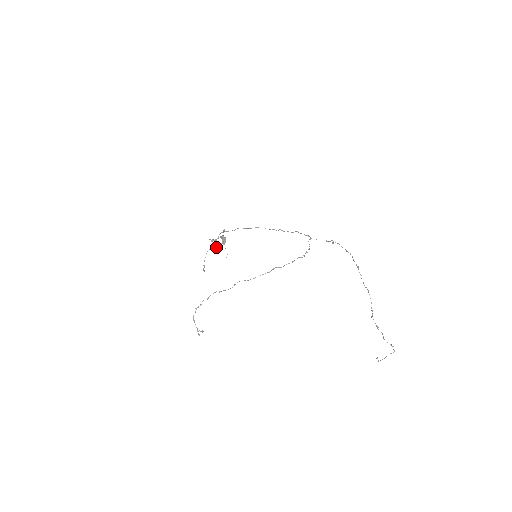
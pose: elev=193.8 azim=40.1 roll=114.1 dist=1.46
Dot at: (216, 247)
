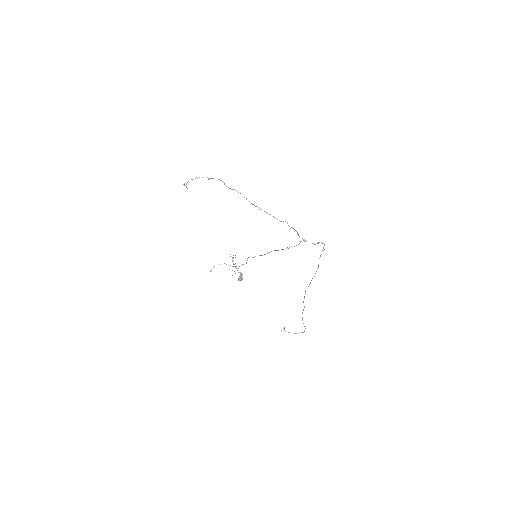
Dot at: (233, 257)
